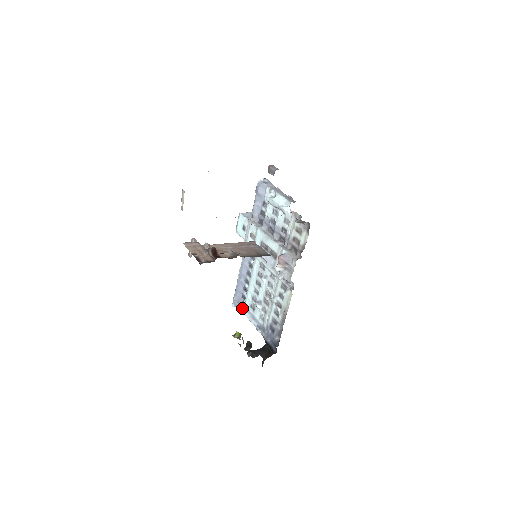
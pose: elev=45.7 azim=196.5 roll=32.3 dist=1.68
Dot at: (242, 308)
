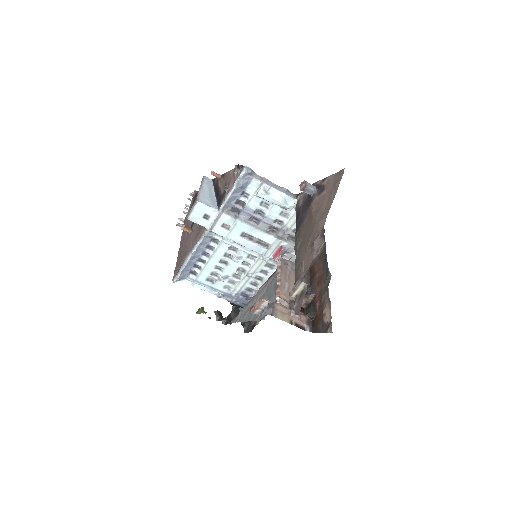
Dot at: (190, 282)
